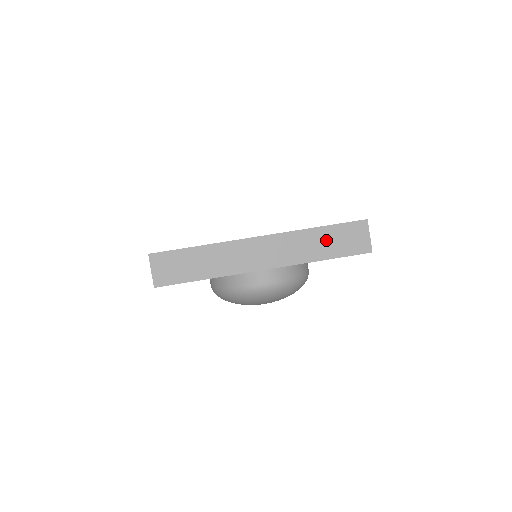
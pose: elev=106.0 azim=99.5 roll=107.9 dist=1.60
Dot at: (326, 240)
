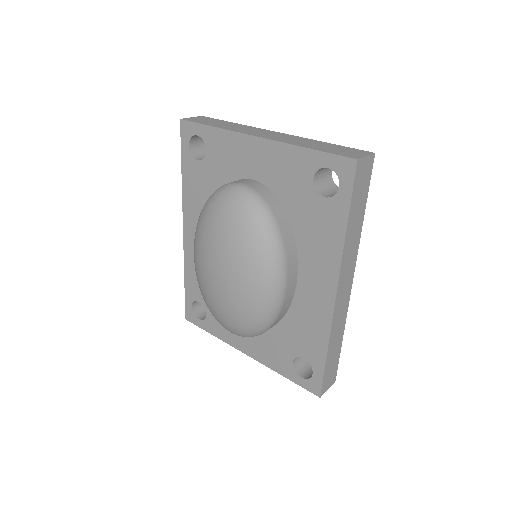
Dot at: (324, 146)
